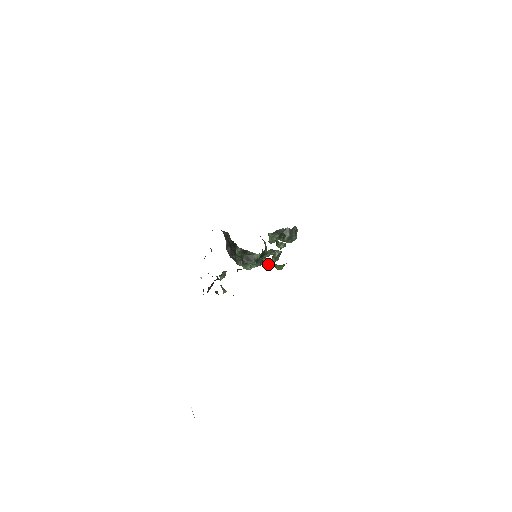
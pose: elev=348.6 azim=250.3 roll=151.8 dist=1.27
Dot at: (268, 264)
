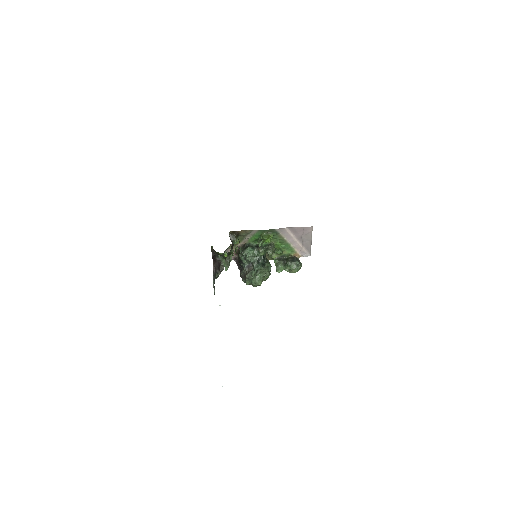
Dot at: (259, 242)
